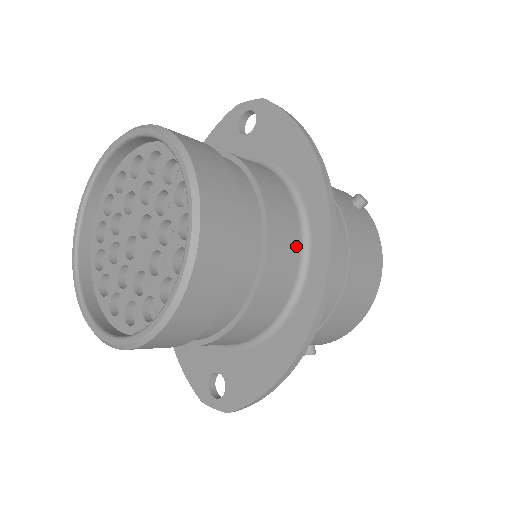
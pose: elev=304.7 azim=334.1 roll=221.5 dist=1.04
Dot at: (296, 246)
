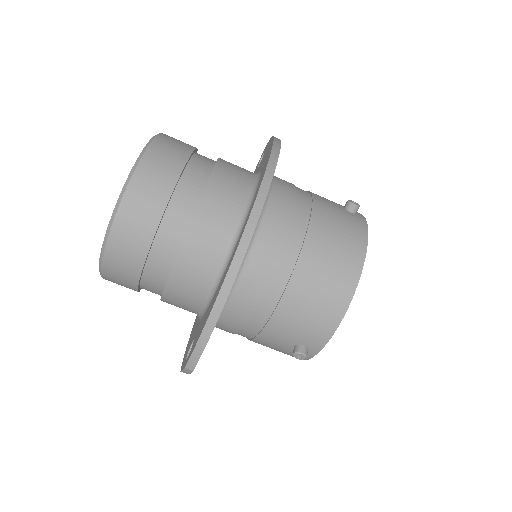
Dot at: (238, 203)
